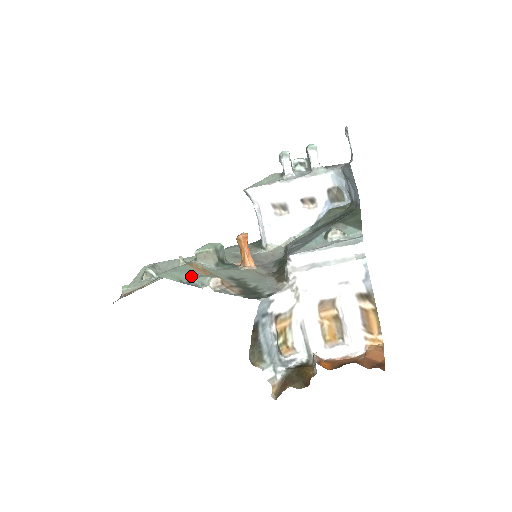
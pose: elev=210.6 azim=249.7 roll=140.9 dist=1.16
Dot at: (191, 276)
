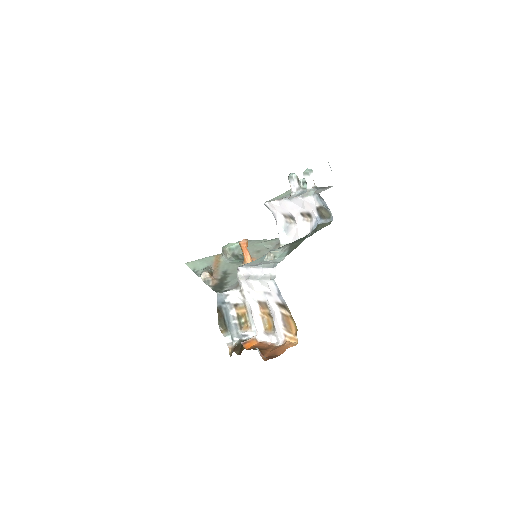
Dot at: (205, 266)
